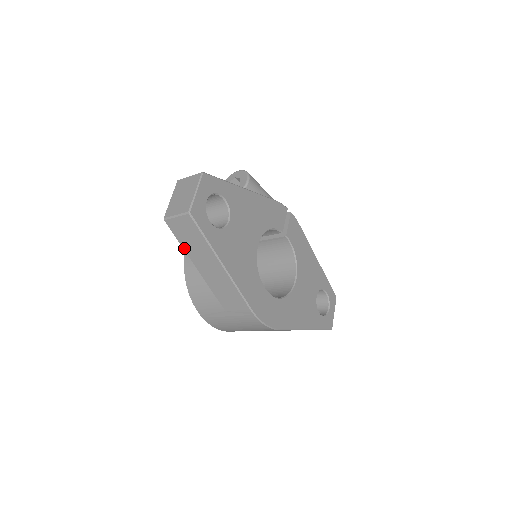
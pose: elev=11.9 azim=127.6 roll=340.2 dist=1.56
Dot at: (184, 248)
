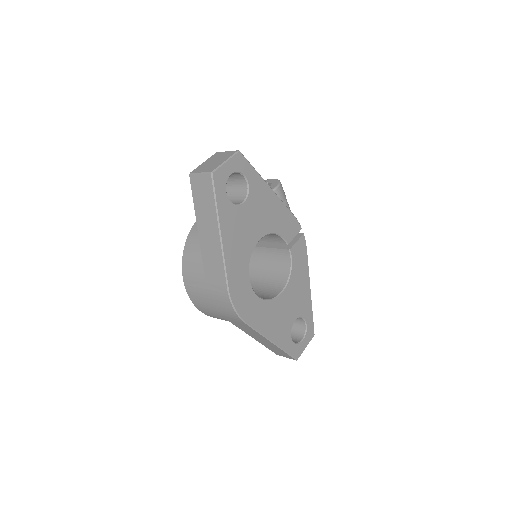
Dot at: (195, 207)
